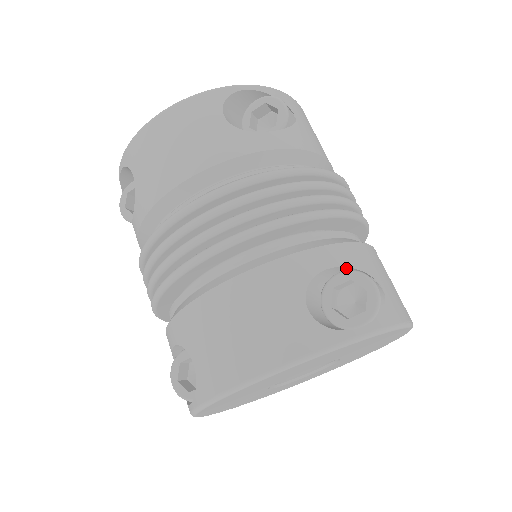
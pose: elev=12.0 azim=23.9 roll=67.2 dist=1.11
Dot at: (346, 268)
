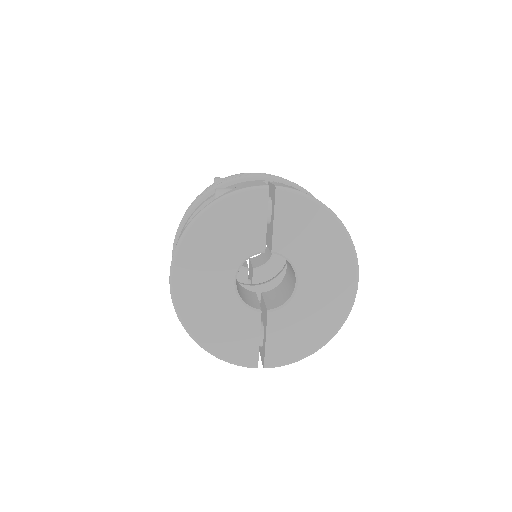
Dot at: occluded
